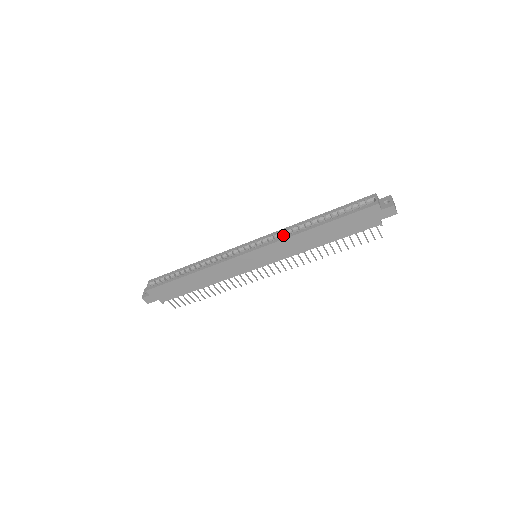
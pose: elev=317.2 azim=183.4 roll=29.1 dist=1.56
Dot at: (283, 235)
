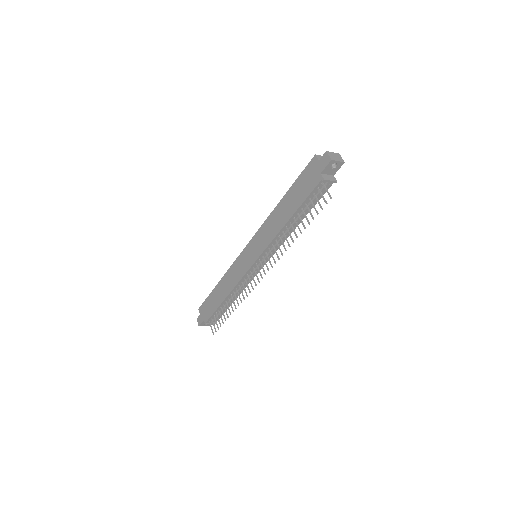
Dot at: occluded
